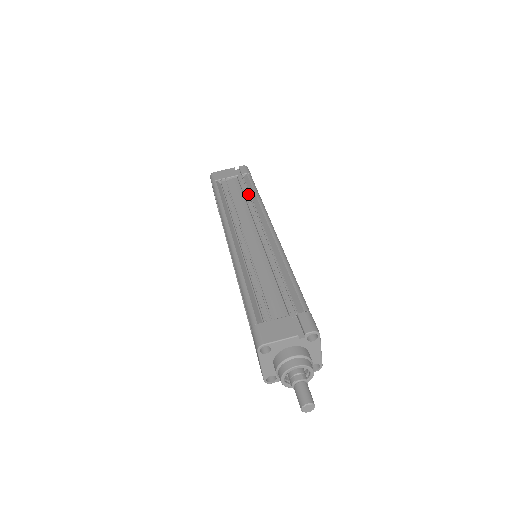
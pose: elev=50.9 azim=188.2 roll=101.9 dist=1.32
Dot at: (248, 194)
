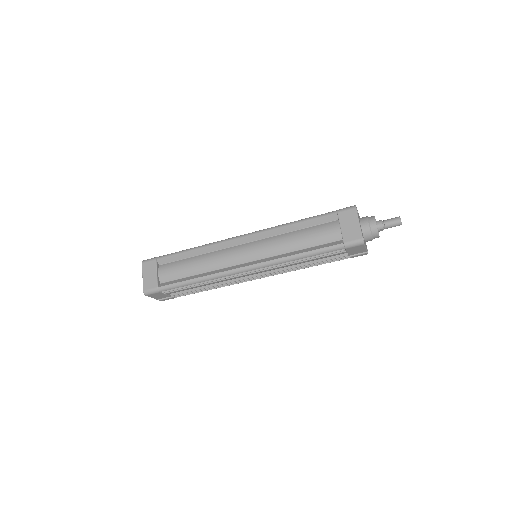
Dot at: occluded
